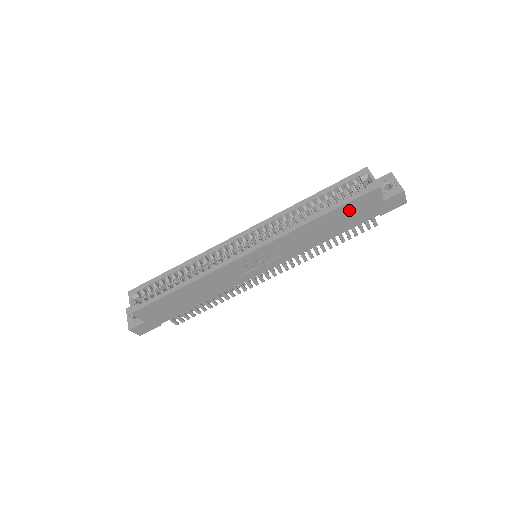
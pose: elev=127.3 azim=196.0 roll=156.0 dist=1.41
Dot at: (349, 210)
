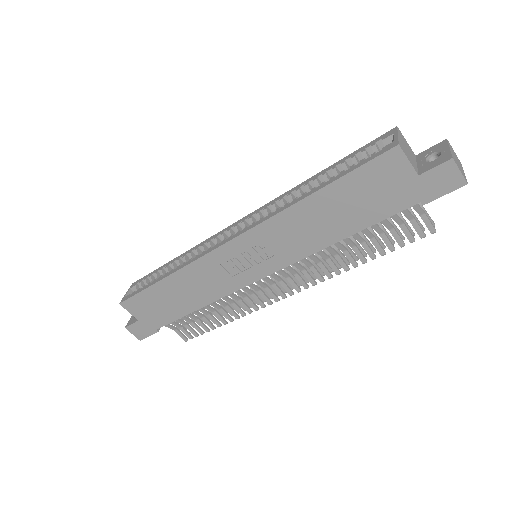
Dot at: (359, 186)
